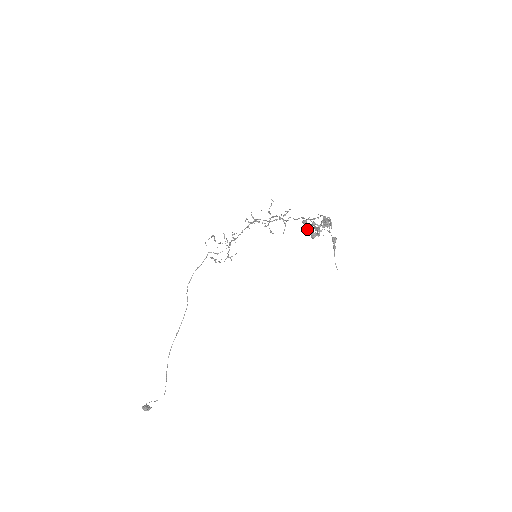
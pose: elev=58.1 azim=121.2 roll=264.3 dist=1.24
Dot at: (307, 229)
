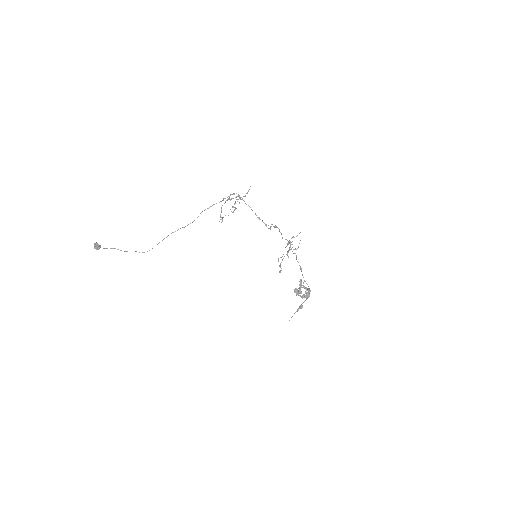
Dot at: occluded
